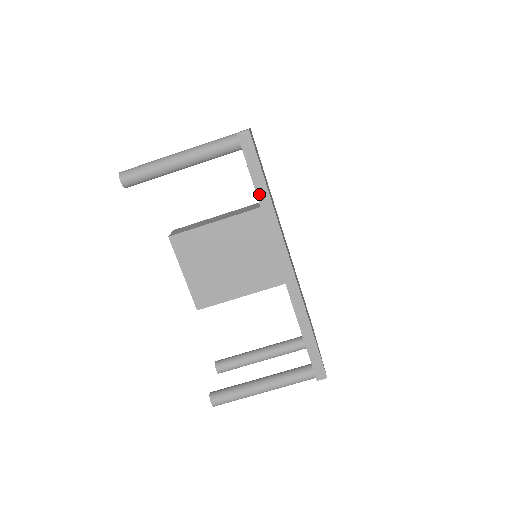
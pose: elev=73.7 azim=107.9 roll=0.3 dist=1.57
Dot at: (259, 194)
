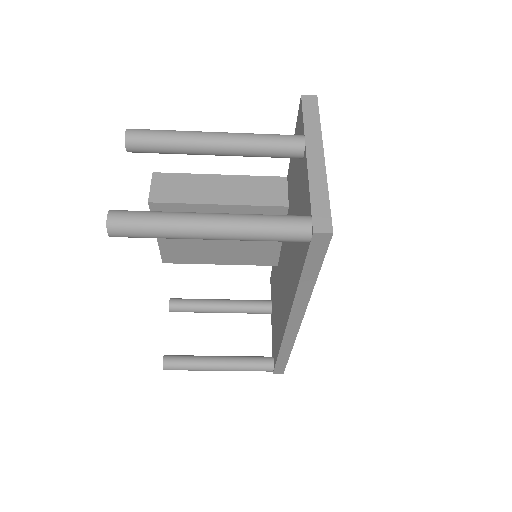
Dot at: (302, 282)
